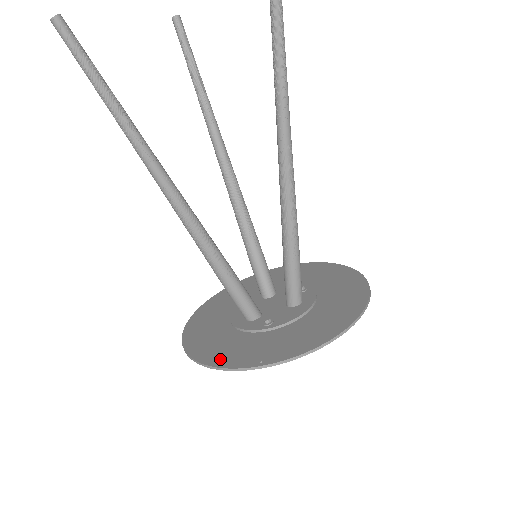
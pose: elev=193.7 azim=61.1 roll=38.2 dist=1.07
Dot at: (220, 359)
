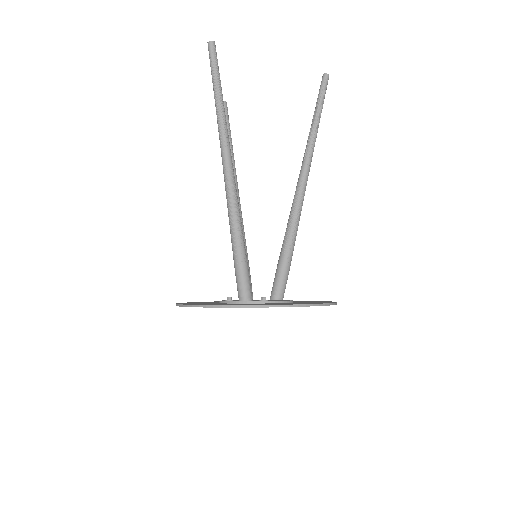
Dot at: occluded
